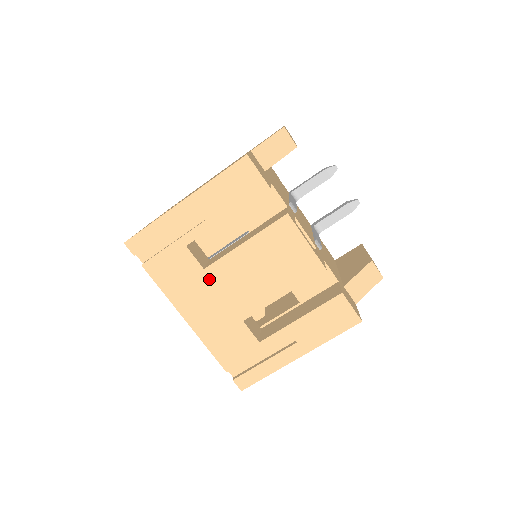
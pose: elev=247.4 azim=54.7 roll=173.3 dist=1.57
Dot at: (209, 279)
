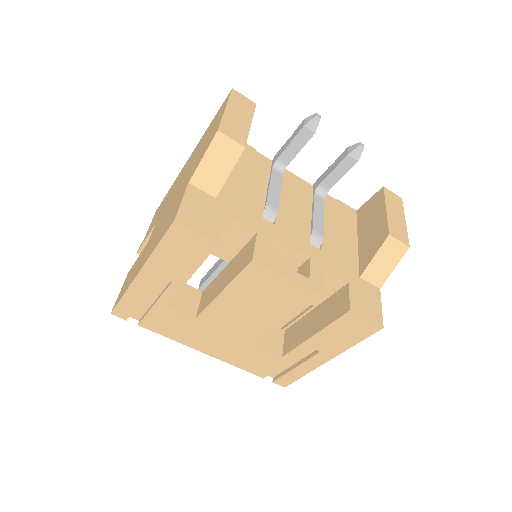
Dot at: (205, 324)
